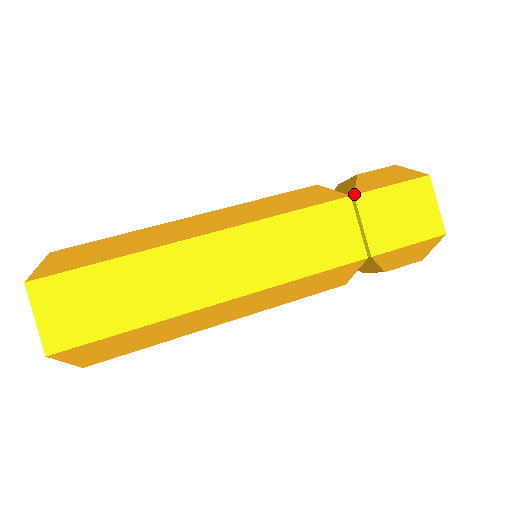
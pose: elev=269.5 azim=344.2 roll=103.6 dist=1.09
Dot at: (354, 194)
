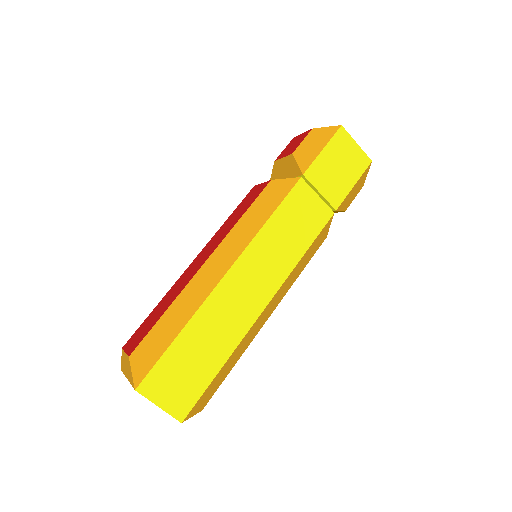
Dot at: (303, 174)
